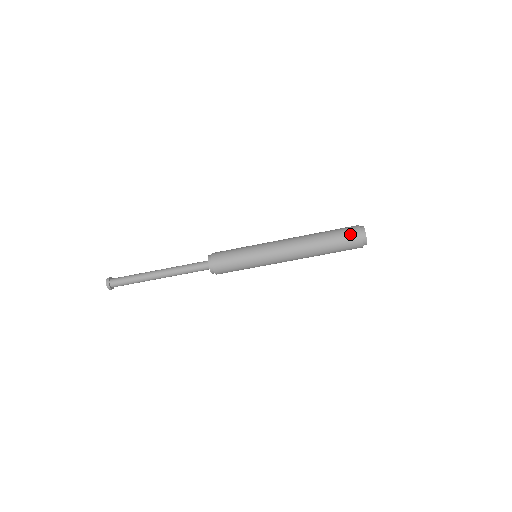
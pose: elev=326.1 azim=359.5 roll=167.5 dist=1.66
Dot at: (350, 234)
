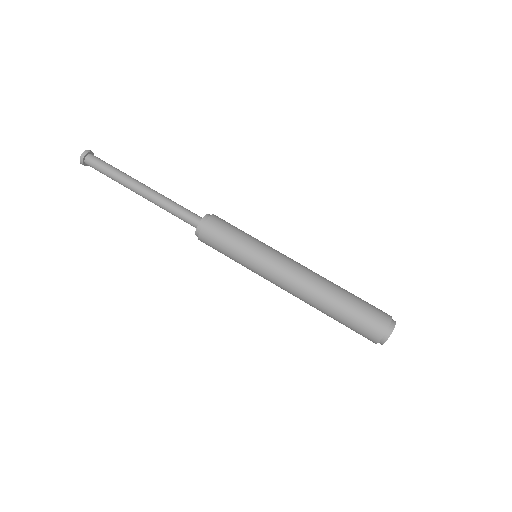
Dot at: (368, 330)
